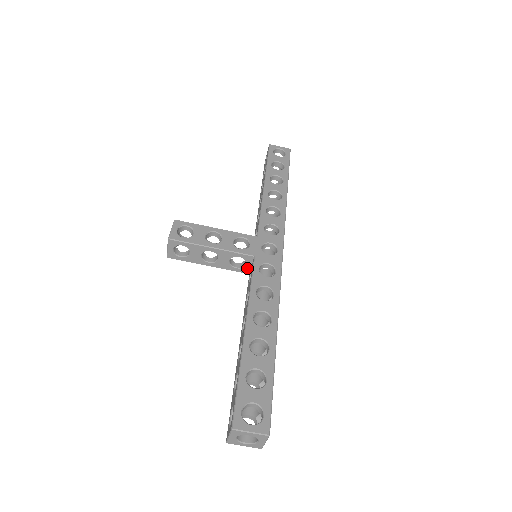
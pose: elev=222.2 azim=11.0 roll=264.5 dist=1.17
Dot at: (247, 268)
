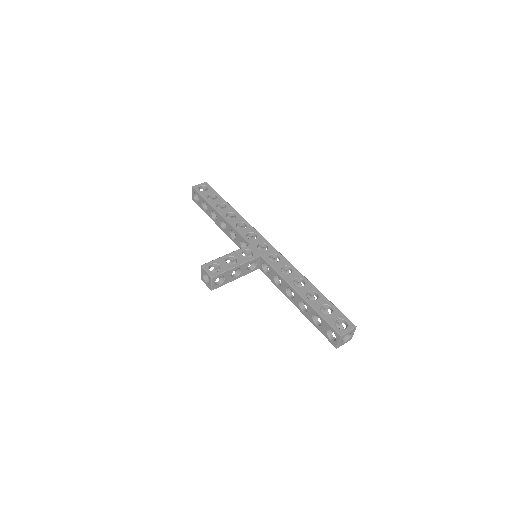
Dot at: (257, 266)
